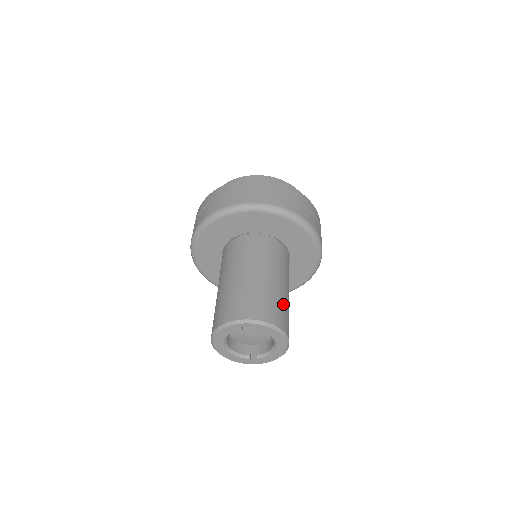
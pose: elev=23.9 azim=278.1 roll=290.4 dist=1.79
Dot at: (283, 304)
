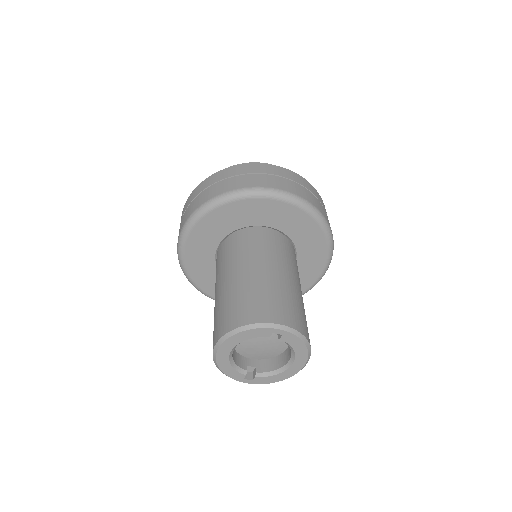
Dot at: occluded
